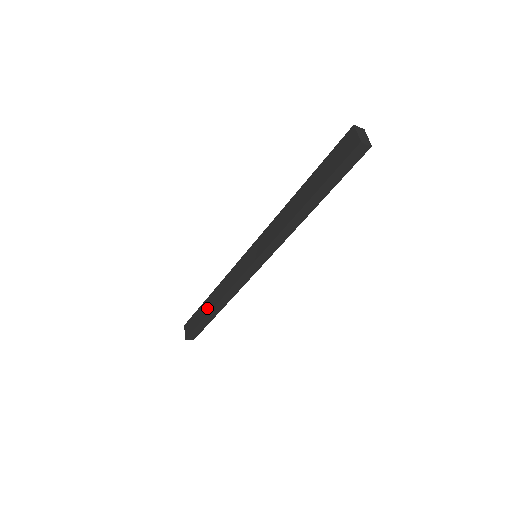
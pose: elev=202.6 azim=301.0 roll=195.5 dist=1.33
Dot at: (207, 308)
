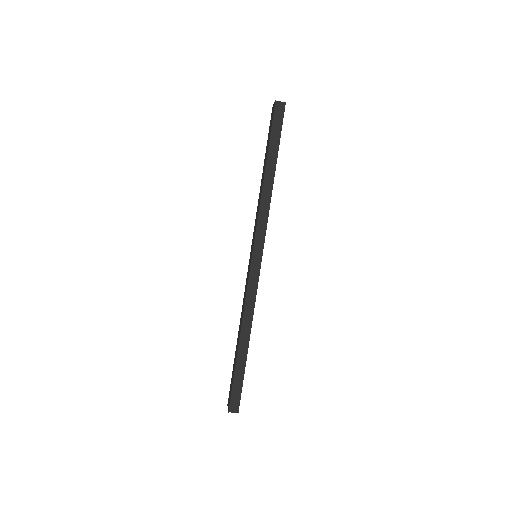
Dot at: (236, 350)
